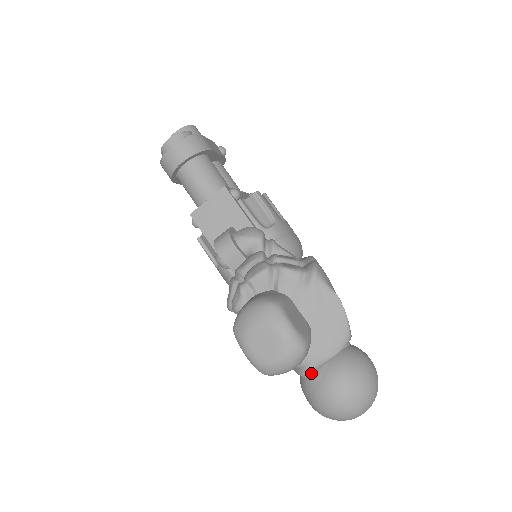
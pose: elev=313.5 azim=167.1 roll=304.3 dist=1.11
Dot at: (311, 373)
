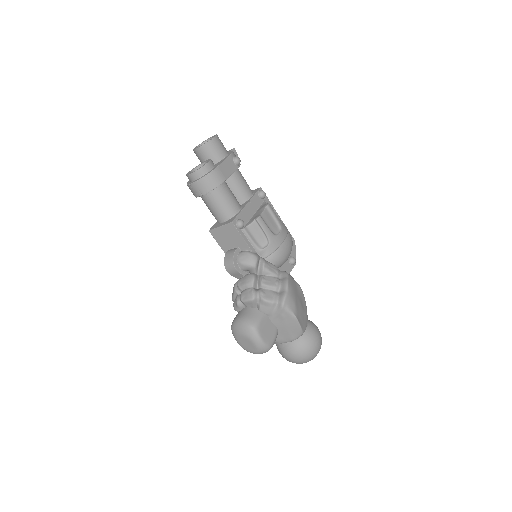
Dot at: (278, 344)
